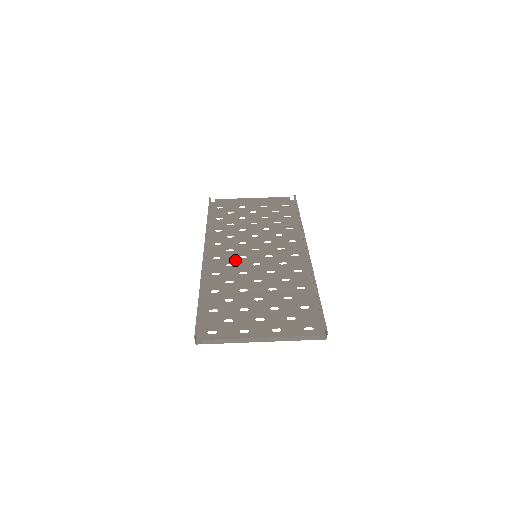
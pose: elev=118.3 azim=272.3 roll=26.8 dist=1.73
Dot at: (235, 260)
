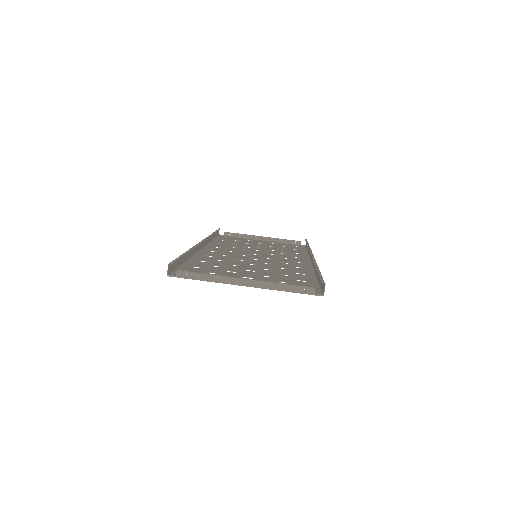
Dot at: (233, 254)
